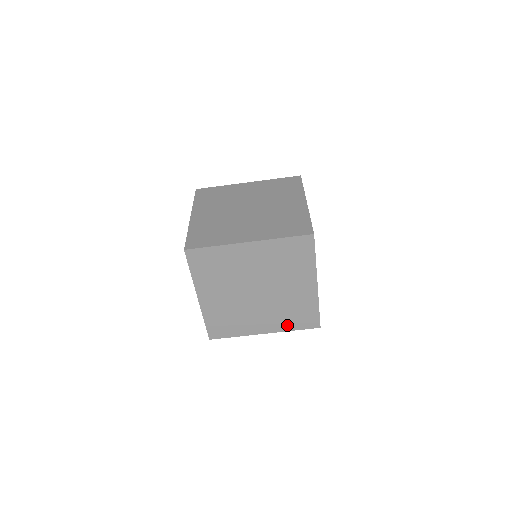
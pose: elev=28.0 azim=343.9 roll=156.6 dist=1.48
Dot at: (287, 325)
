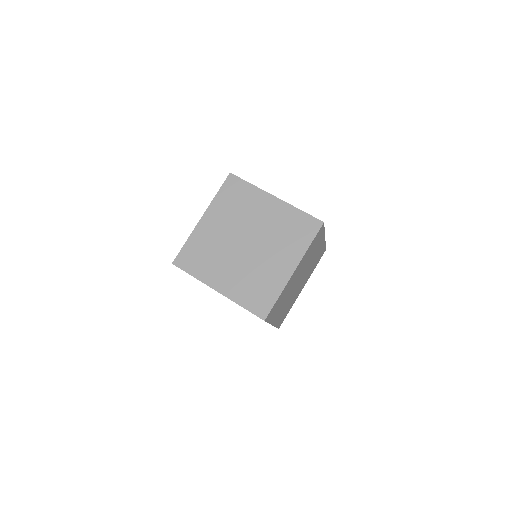
Dot at: occluded
